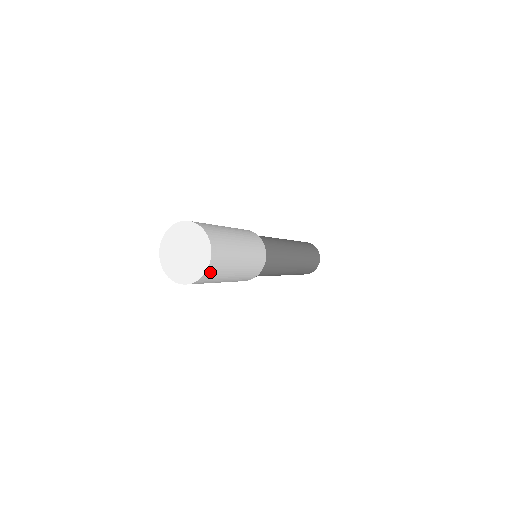
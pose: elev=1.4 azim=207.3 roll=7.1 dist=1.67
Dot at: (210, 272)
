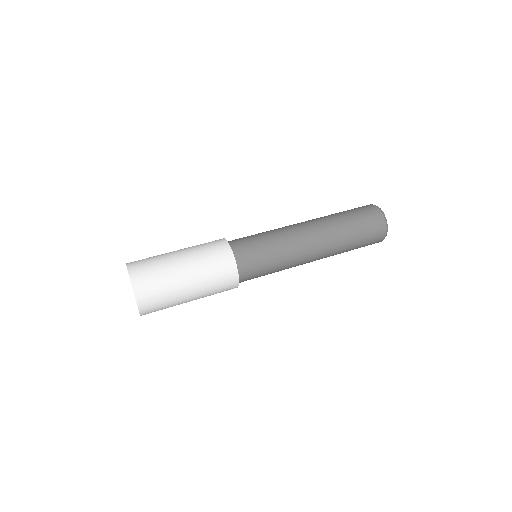
Dot at: occluded
